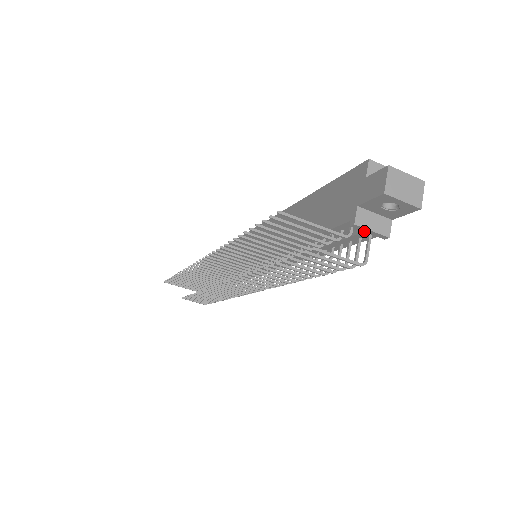
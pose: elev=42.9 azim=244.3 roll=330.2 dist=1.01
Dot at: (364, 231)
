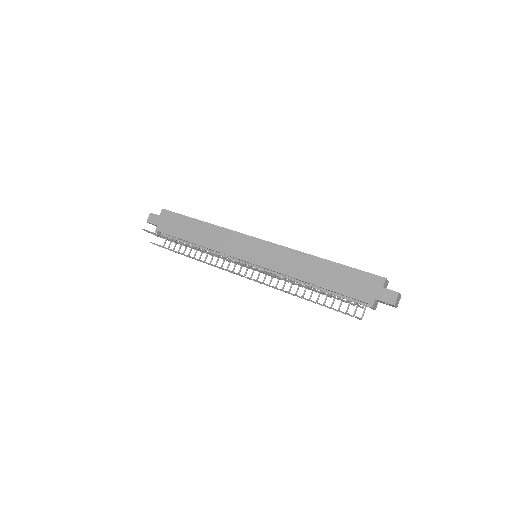
Dot at: occluded
